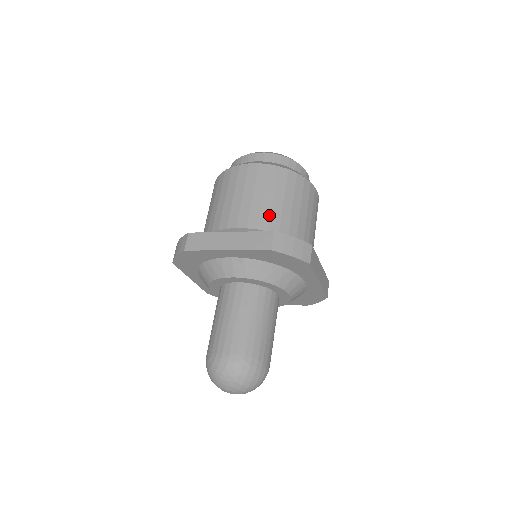
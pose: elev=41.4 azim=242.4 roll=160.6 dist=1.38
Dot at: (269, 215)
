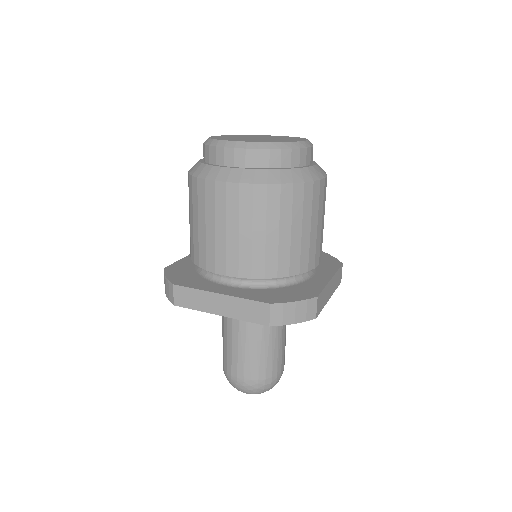
Dot at: (263, 258)
